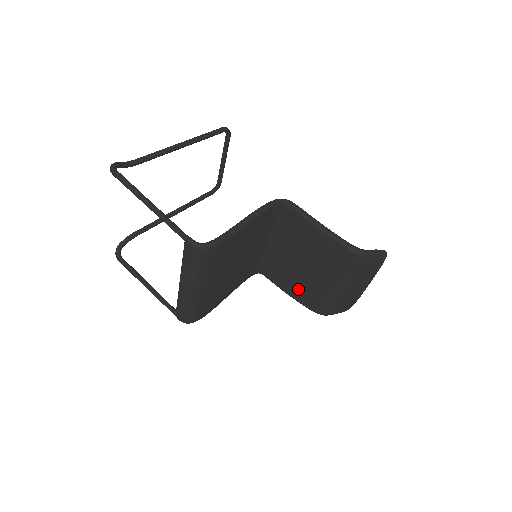
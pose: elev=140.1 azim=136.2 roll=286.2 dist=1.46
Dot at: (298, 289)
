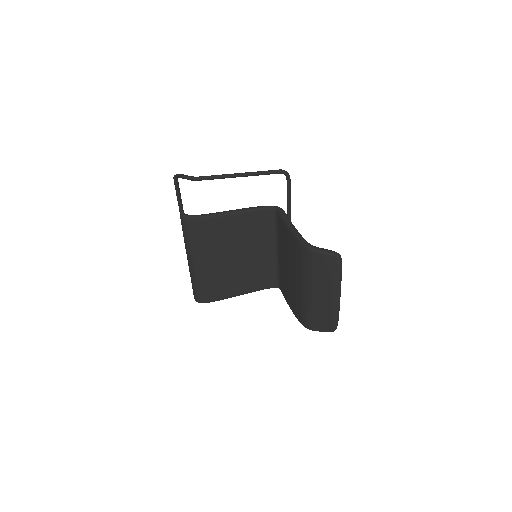
Dot at: (291, 298)
